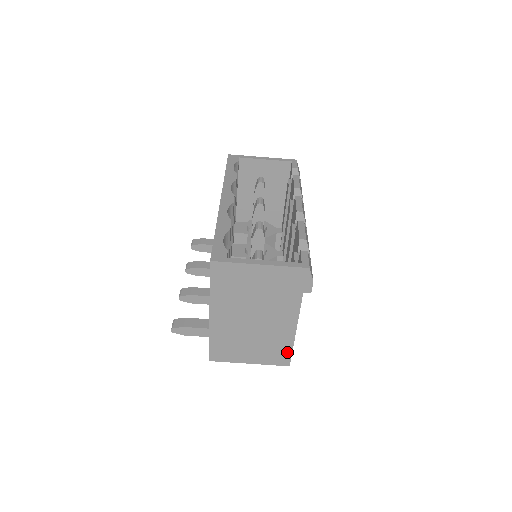
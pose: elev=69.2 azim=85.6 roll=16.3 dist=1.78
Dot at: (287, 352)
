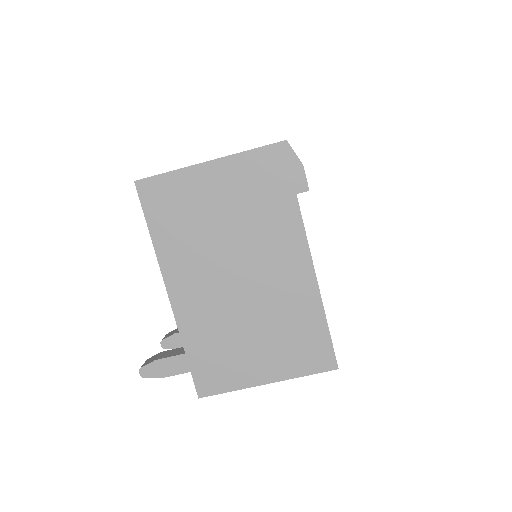
Dot at: (321, 336)
